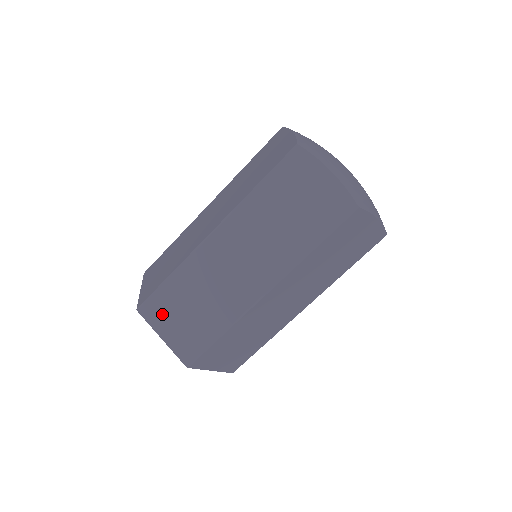
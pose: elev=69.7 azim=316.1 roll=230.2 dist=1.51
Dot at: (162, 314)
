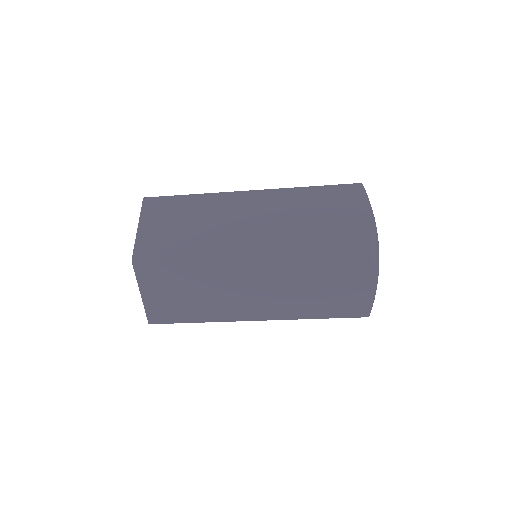
Dot at: (155, 279)
